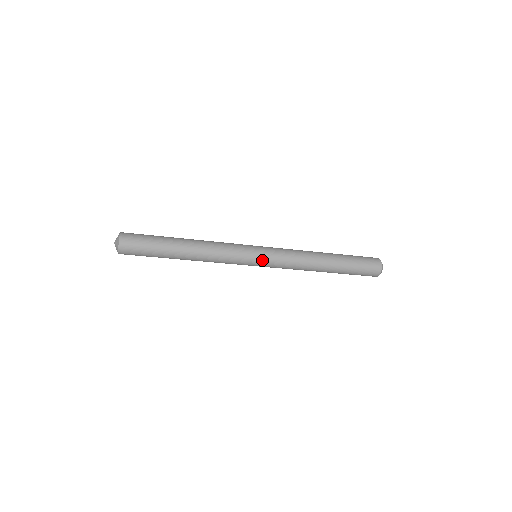
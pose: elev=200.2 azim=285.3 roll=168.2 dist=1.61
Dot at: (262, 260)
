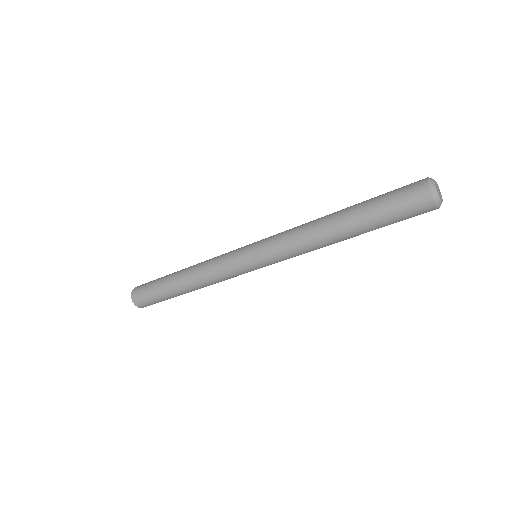
Dot at: (258, 263)
